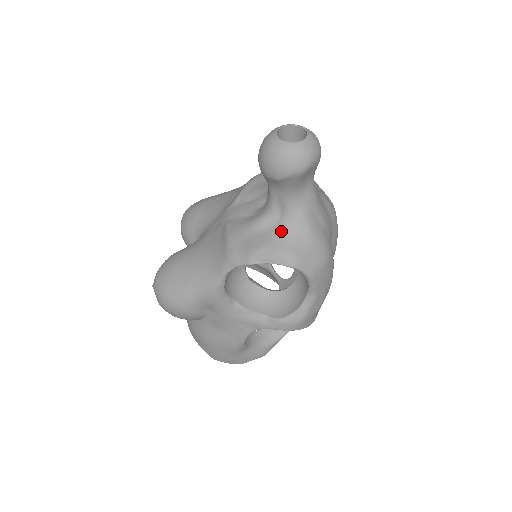
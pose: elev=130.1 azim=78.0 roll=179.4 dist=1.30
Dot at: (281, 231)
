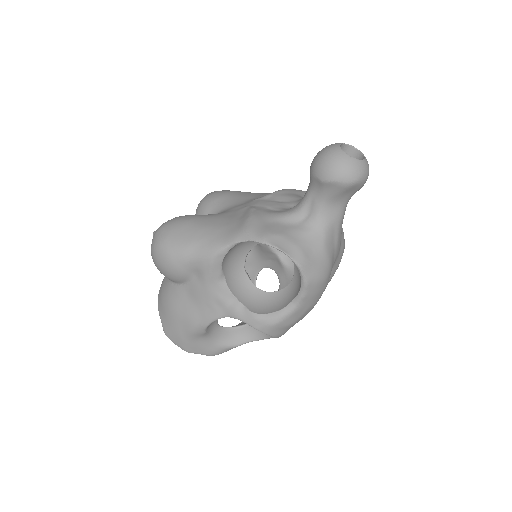
Dot at: (300, 231)
